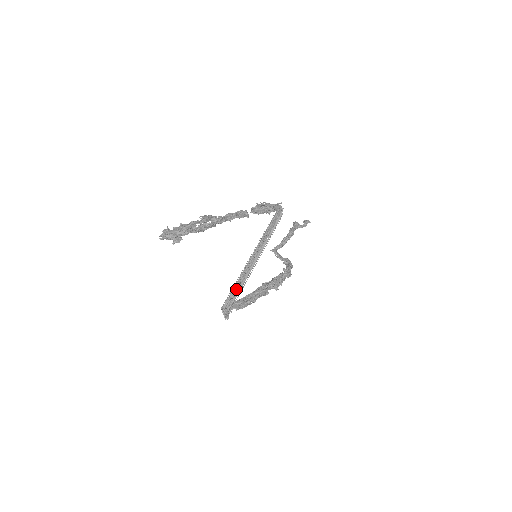
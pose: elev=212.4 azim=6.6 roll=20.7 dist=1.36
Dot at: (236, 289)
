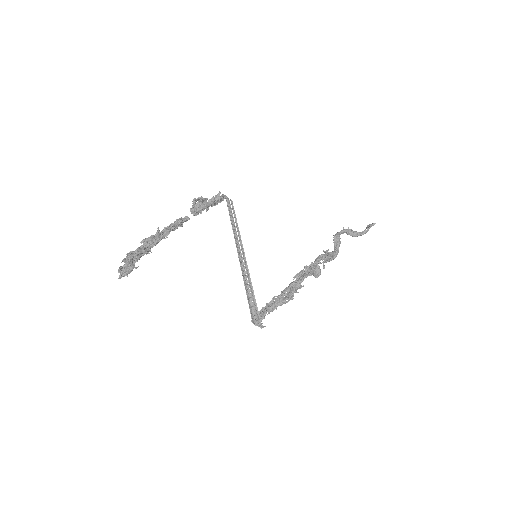
Dot at: (246, 291)
